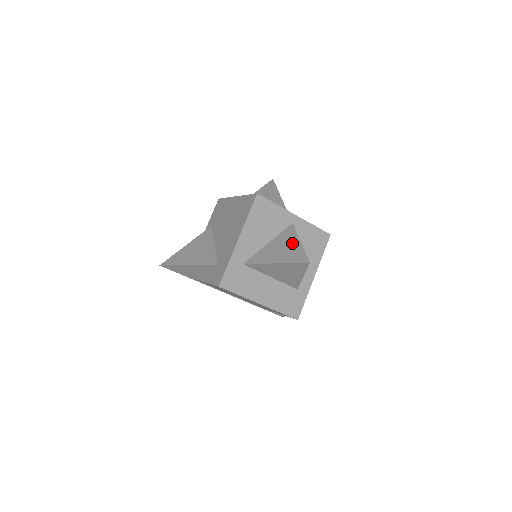
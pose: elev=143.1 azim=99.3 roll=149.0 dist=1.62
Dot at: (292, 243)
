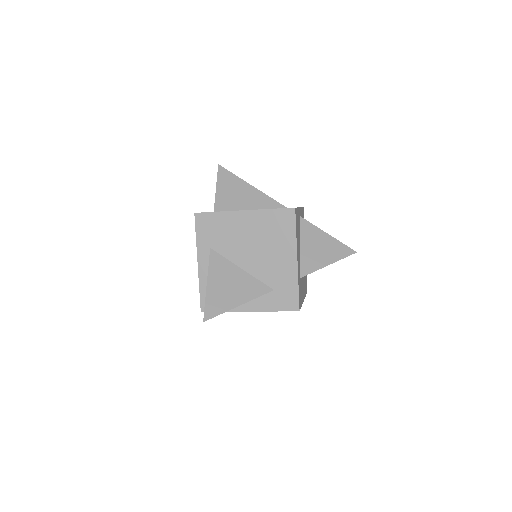
Dot at: (323, 238)
